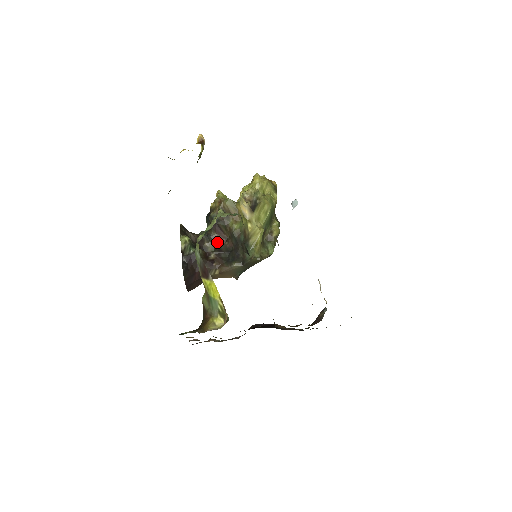
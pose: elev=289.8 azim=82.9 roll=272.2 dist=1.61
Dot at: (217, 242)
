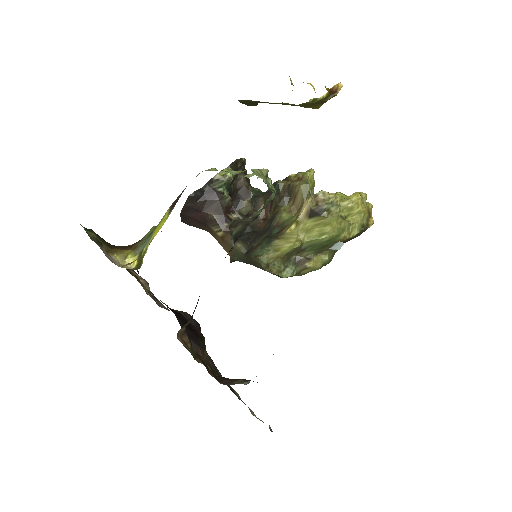
Dot at: (256, 211)
